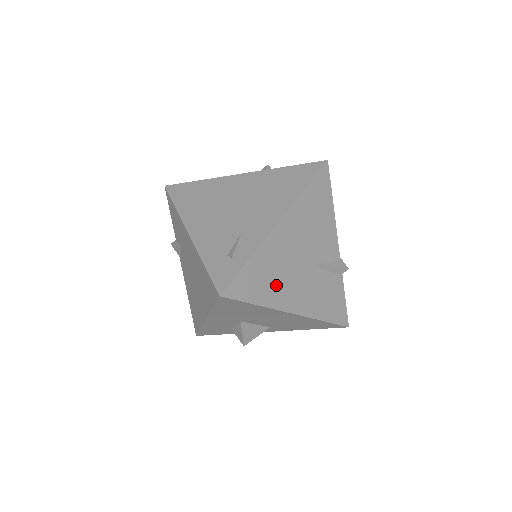
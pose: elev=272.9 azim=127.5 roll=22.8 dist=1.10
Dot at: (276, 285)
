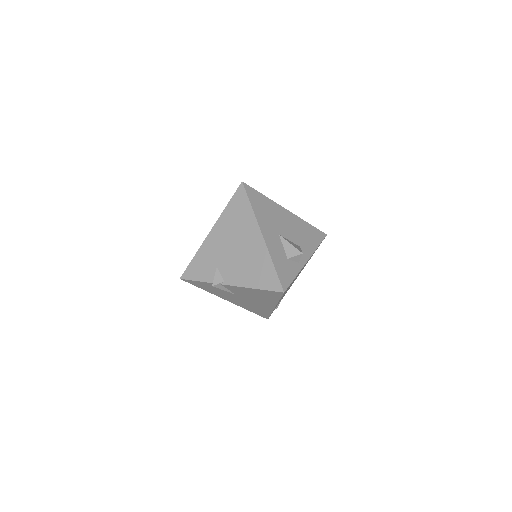
Dot at: occluded
